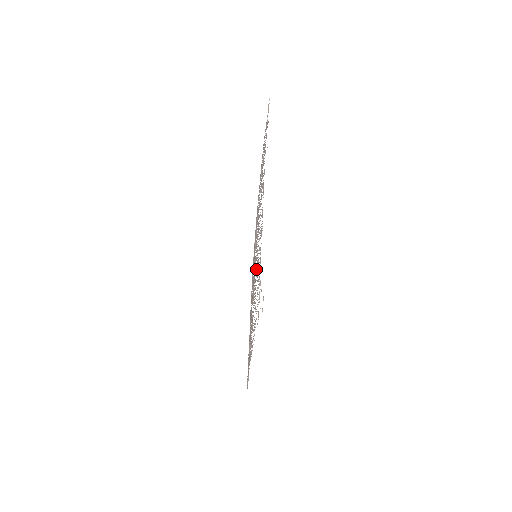
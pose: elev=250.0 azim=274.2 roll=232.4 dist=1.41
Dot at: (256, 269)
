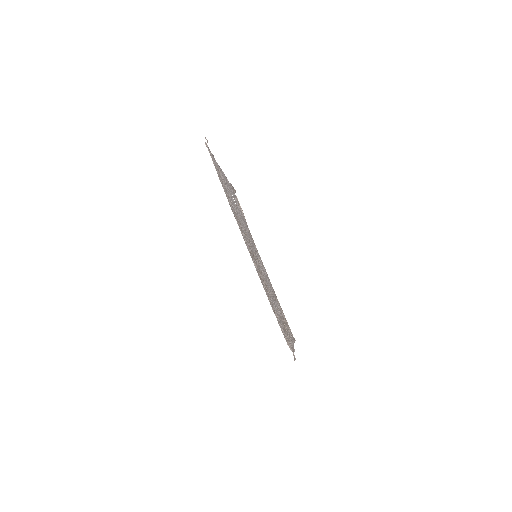
Dot at: (236, 213)
